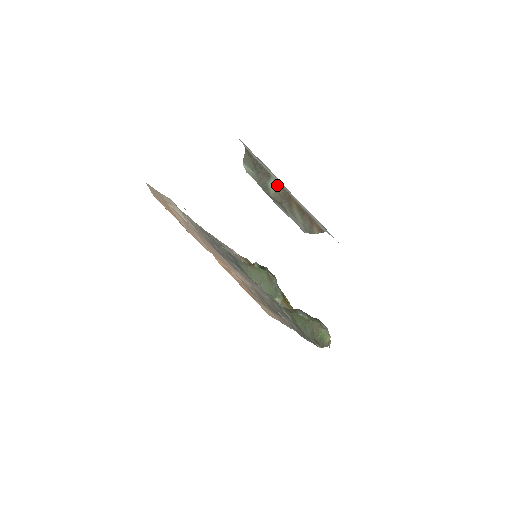
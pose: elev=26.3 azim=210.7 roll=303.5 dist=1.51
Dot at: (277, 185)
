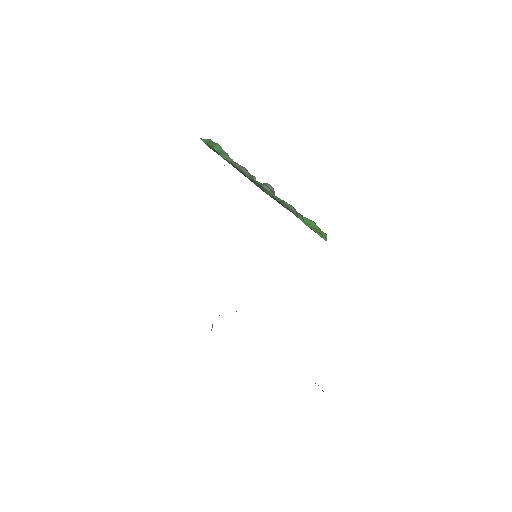
Dot at: occluded
